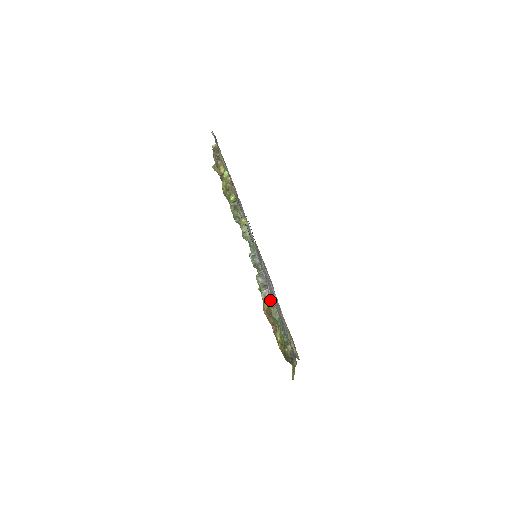
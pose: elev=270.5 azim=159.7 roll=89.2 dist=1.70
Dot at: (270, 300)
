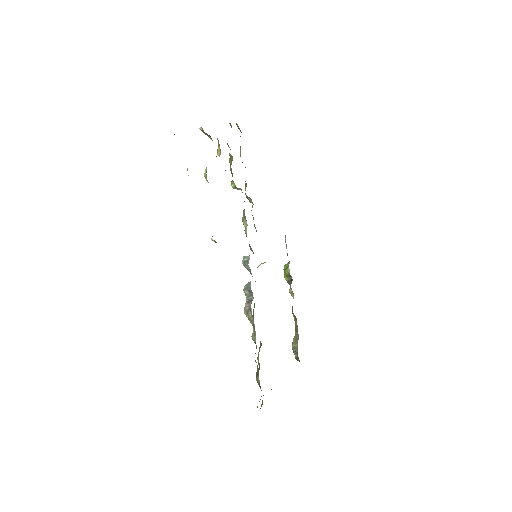
Dot at: (251, 320)
